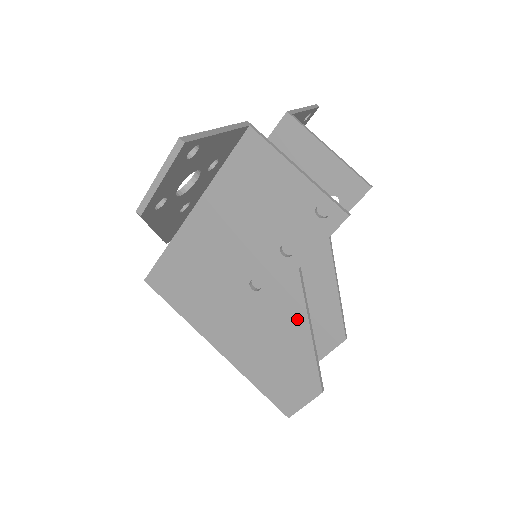
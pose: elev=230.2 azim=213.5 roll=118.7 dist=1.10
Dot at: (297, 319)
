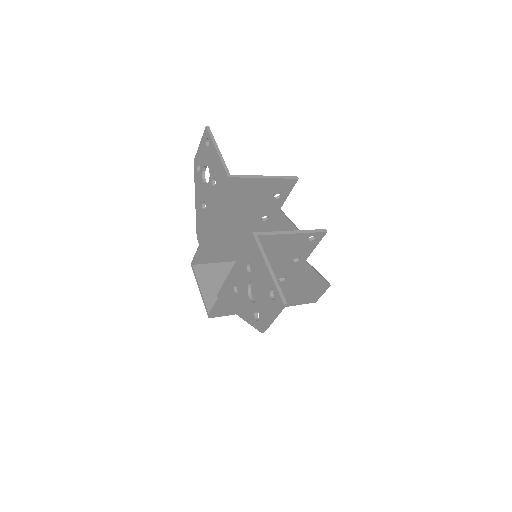
Dot at: (310, 275)
